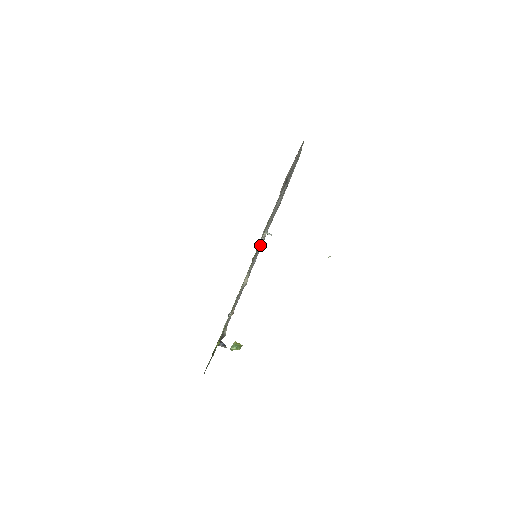
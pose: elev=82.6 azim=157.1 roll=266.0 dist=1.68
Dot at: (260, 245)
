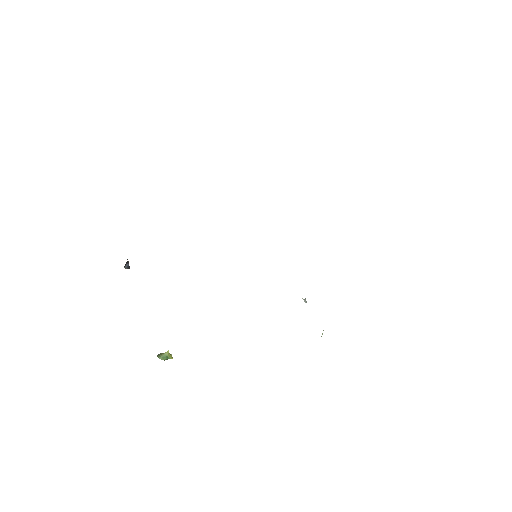
Dot at: occluded
